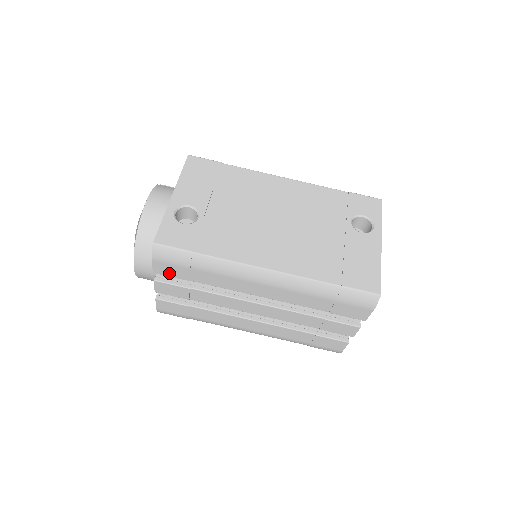
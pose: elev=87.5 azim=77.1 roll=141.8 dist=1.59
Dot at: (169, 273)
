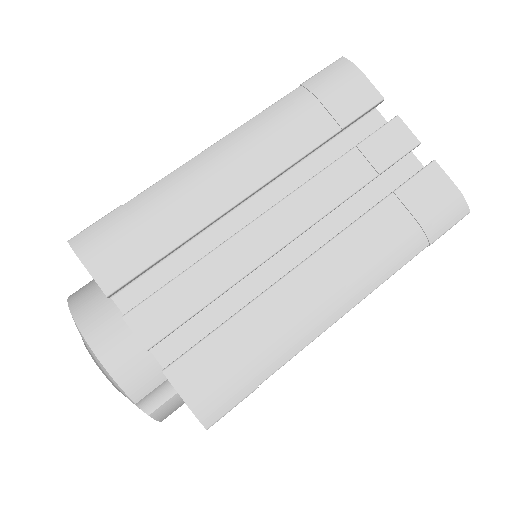
Dot at: (125, 271)
